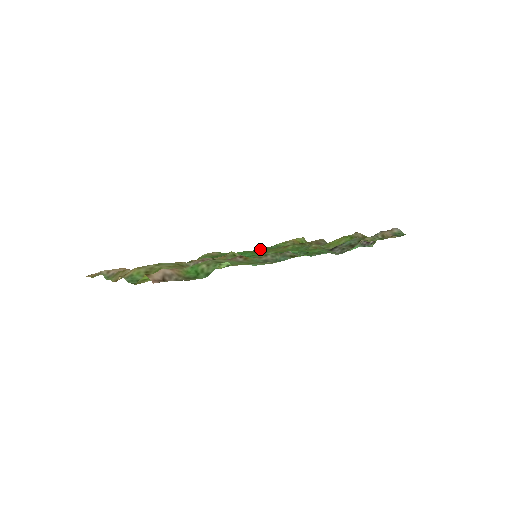
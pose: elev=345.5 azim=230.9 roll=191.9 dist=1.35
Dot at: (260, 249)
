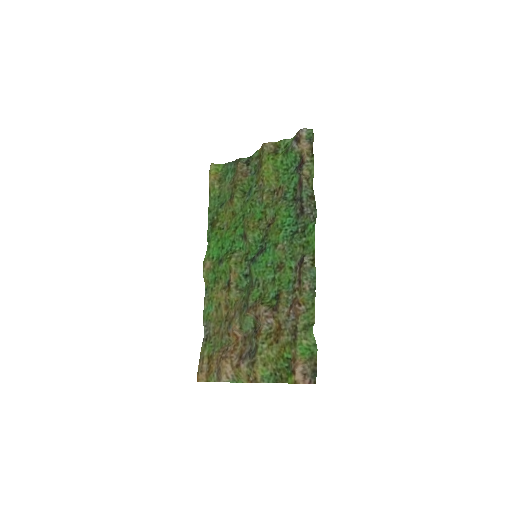
Dot at: (211, 216)
